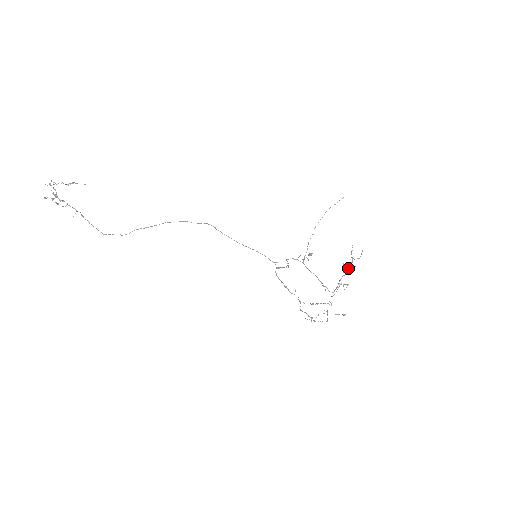
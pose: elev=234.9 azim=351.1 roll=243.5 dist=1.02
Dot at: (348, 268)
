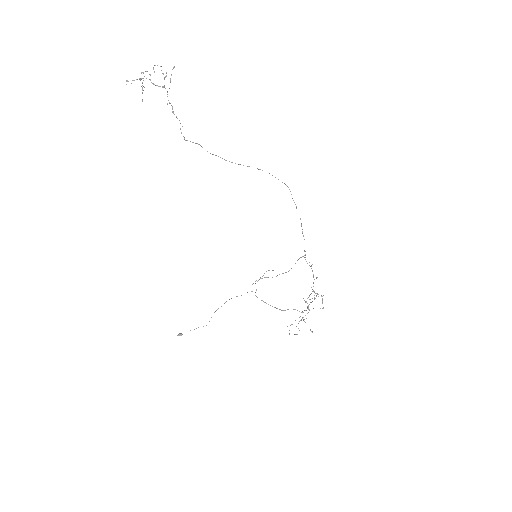
Dot at: occluded
